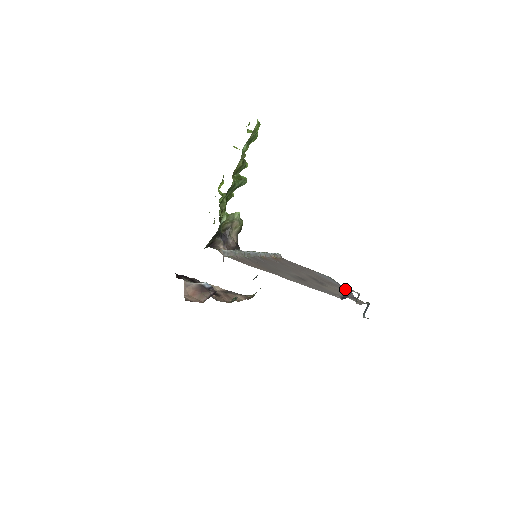
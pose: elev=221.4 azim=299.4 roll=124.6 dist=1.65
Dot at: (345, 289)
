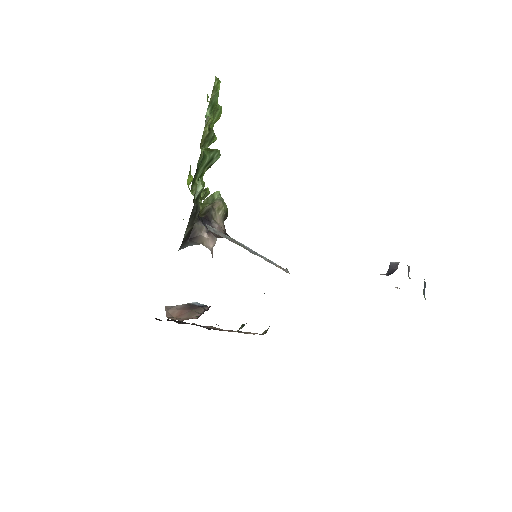
Dot at: occluded
